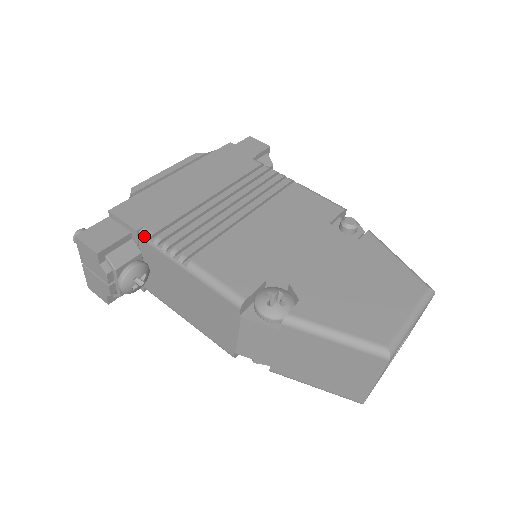
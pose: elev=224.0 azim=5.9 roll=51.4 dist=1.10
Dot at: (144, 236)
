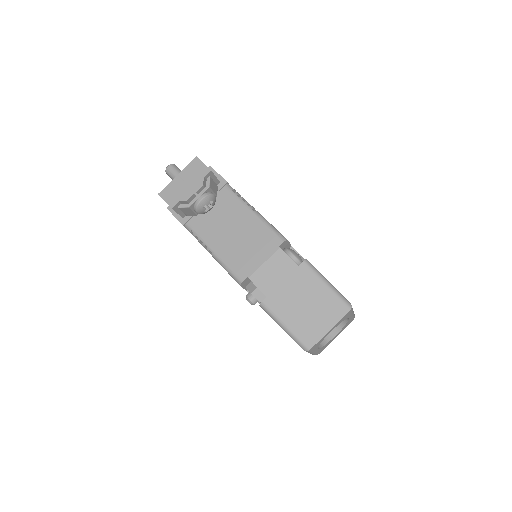
Dot at: (230, 187)
